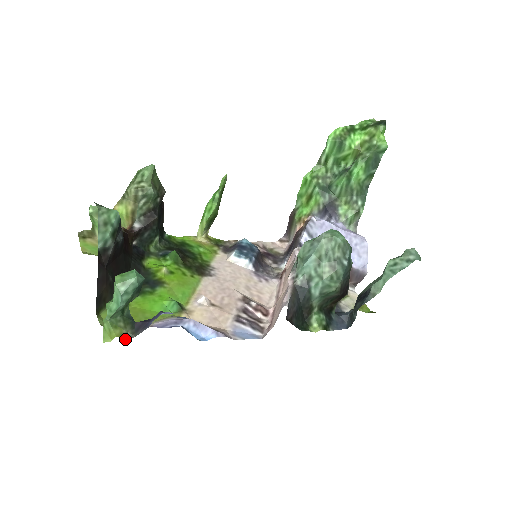
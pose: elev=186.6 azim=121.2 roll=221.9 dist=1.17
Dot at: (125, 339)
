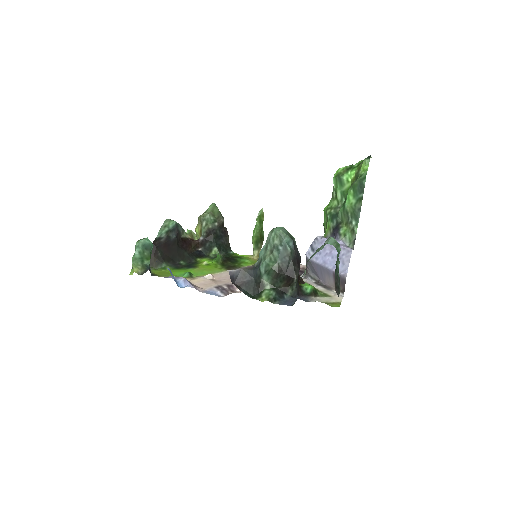
Dot at: occluded
